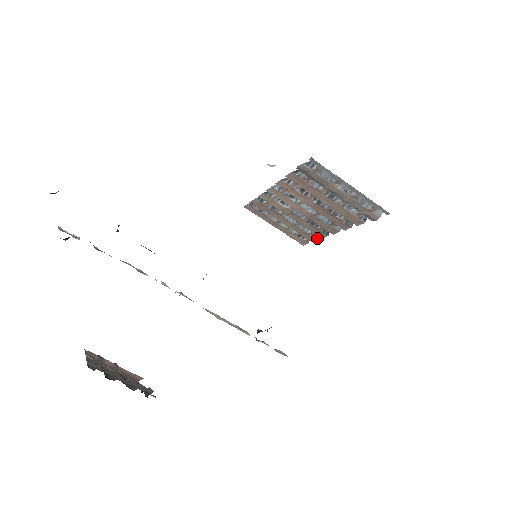
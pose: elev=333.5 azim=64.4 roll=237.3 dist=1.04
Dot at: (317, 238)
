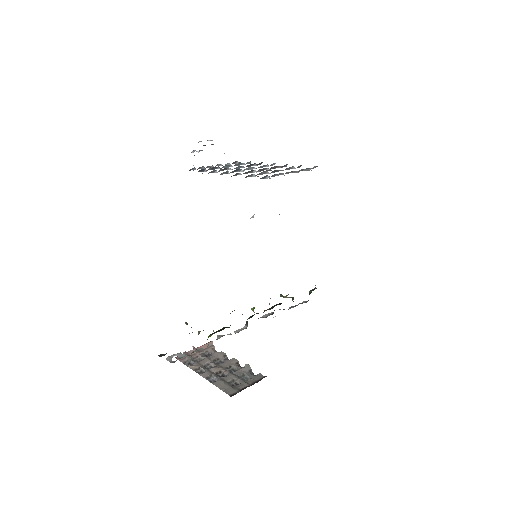
Dot at: (250, 163)
